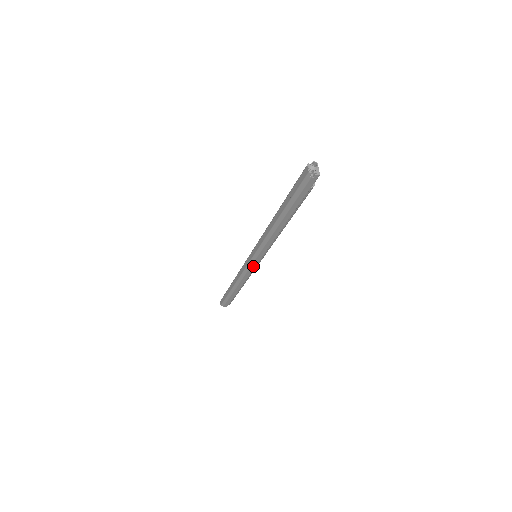
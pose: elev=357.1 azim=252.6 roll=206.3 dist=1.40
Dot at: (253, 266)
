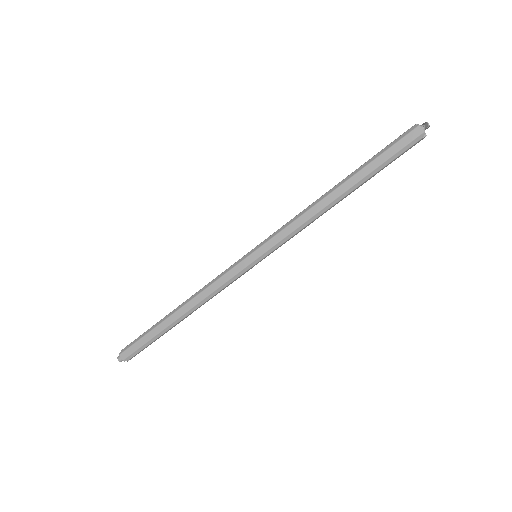
Dot at: (246, 271)
